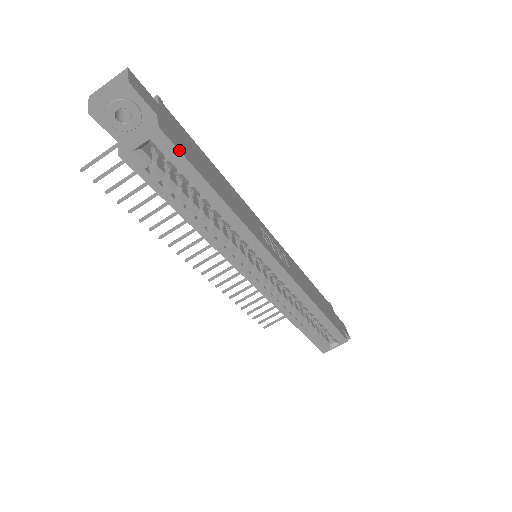
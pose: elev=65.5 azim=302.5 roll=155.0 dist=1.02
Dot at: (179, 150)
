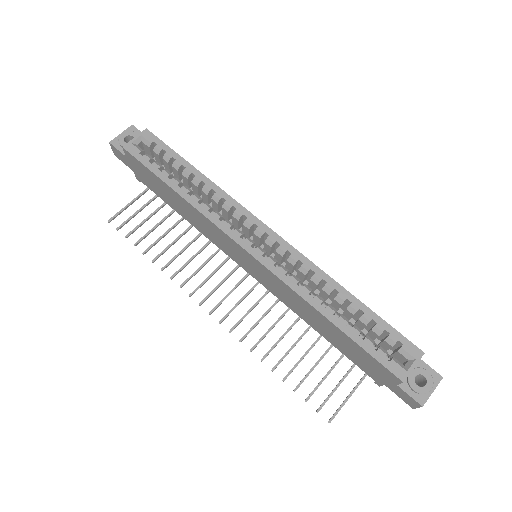
Dot at: (160, 140)
